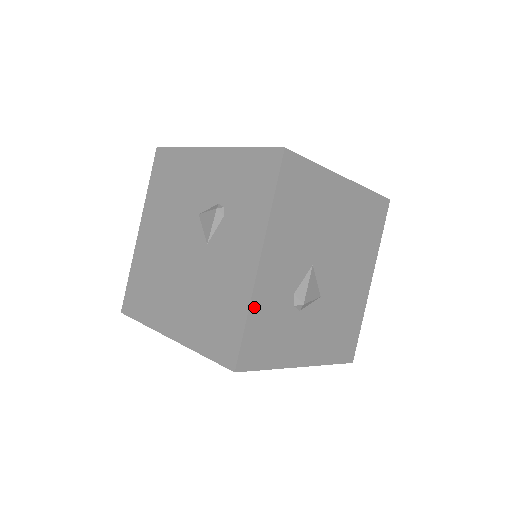
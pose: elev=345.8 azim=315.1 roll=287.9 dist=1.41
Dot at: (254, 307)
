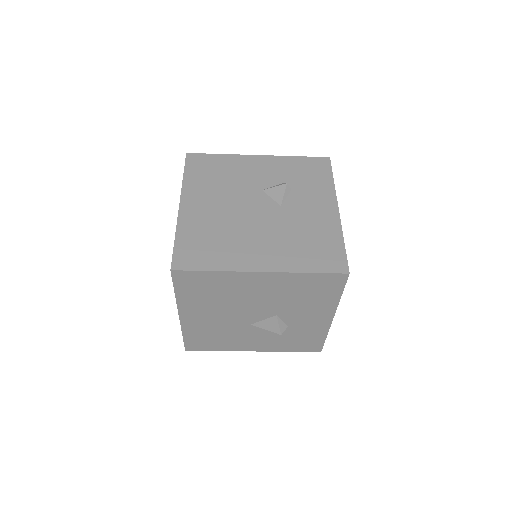
Dot at: occluded
